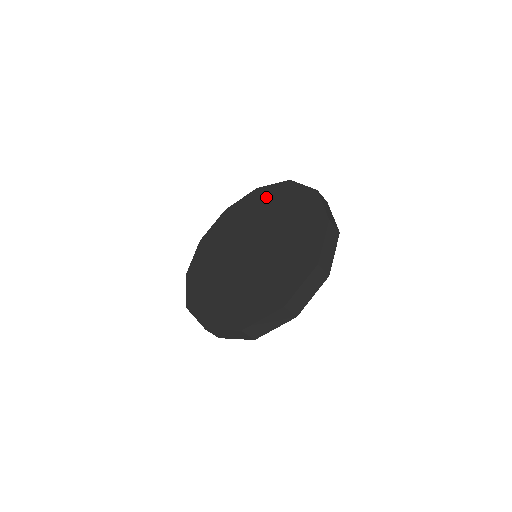
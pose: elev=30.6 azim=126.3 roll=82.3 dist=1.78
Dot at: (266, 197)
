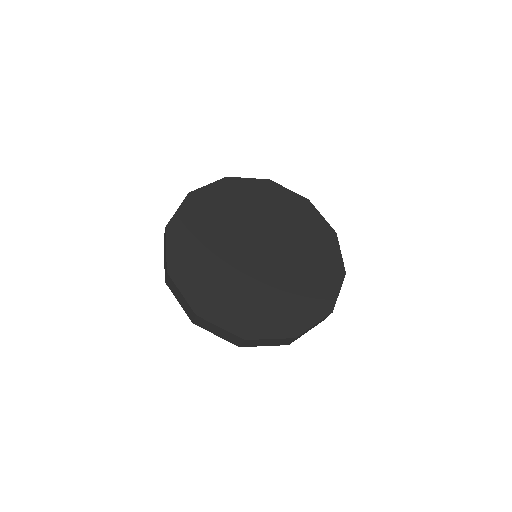
Dot at: (281, 199)
